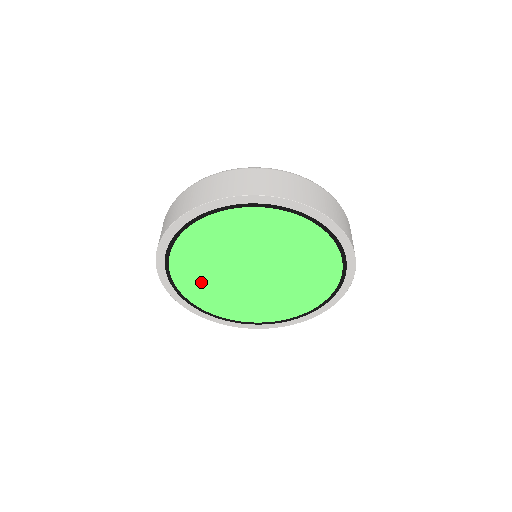
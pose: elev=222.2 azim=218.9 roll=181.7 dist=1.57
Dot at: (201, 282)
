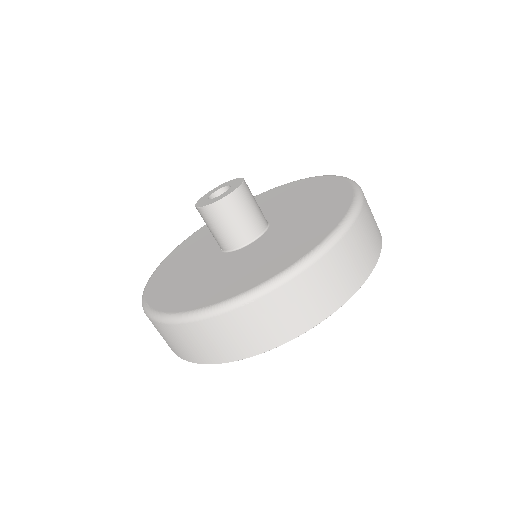
Dot at: occluded
